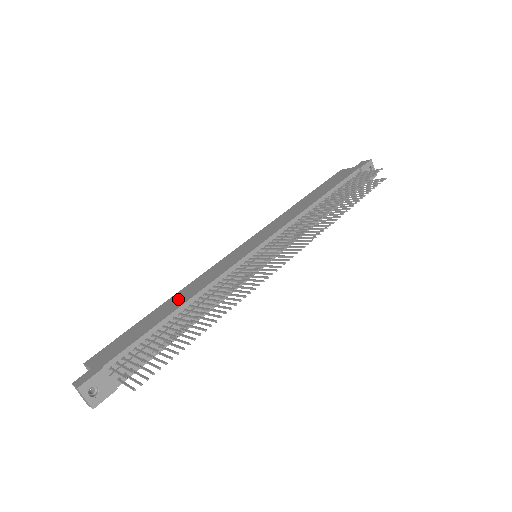
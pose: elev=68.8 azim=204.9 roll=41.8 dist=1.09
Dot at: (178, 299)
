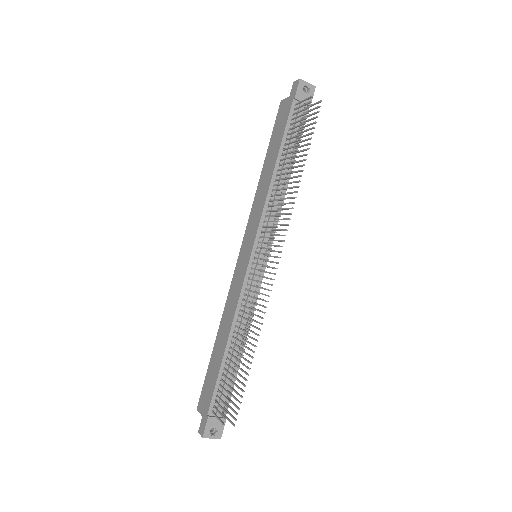
Dot at: (223, 332)
